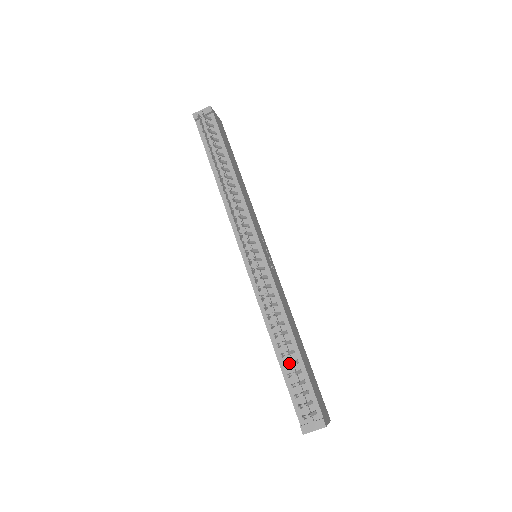
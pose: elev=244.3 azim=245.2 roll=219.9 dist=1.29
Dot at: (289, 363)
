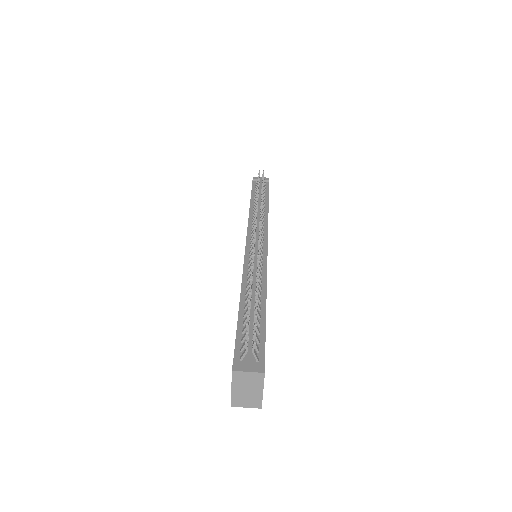
Dot at: (251, 313)
